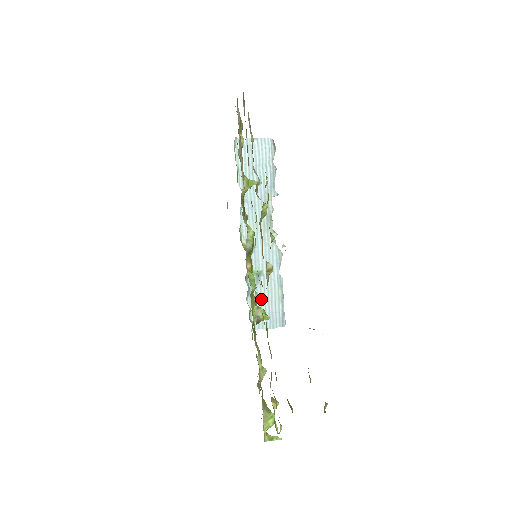
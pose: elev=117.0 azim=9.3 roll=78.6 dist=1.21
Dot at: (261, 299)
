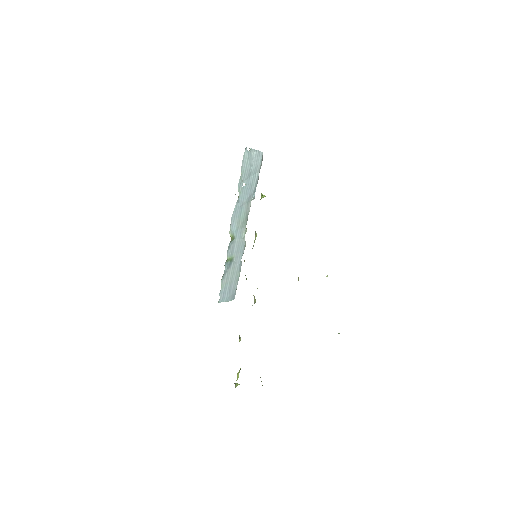
Dot at: (228, 279)
